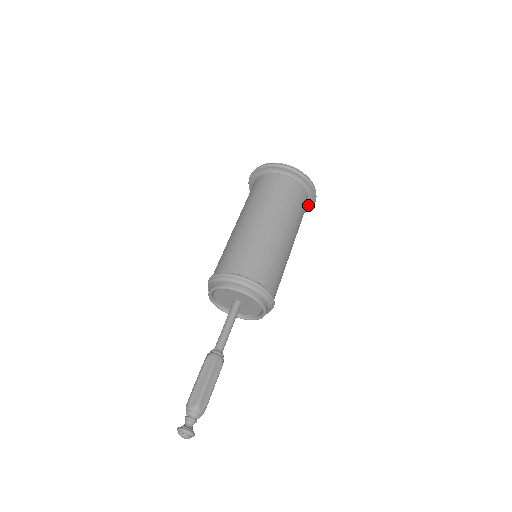
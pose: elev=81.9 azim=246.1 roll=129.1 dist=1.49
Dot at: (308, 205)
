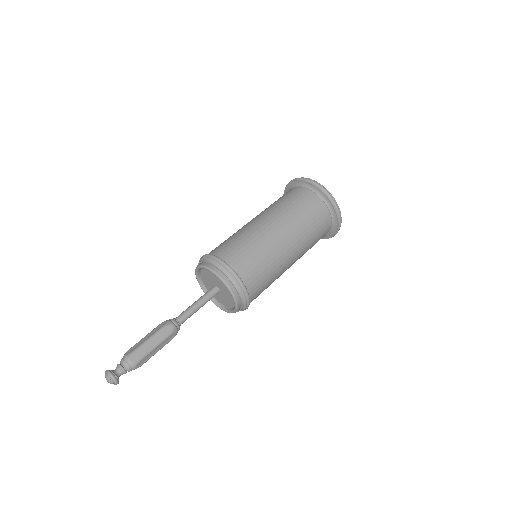
Dot at: (333, 223)
